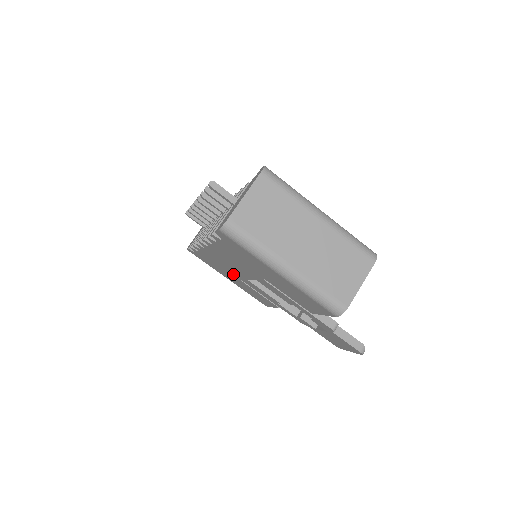
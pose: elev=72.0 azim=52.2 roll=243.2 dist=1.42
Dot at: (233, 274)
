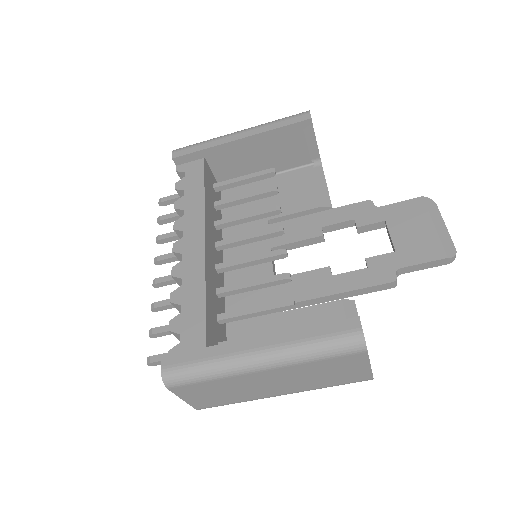
Dot at: occluded
